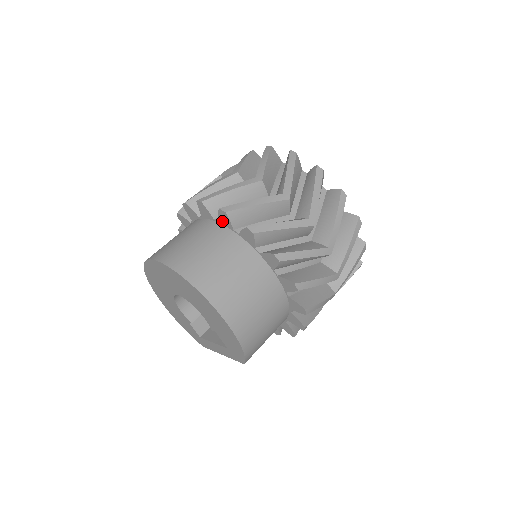
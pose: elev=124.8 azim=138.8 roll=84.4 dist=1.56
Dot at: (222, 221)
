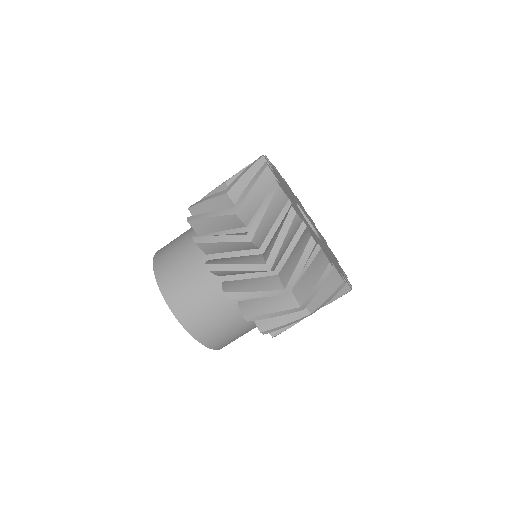
Dot at: occluded
